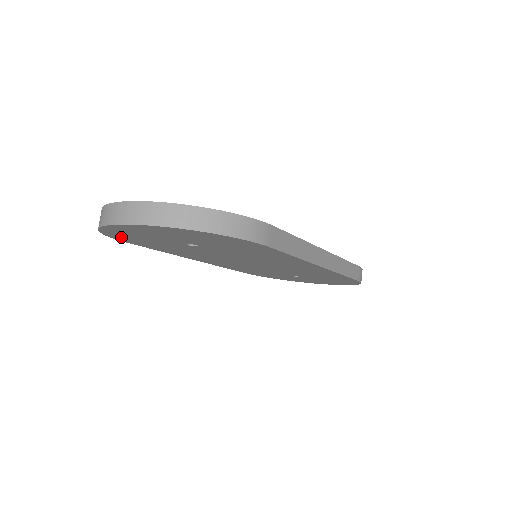
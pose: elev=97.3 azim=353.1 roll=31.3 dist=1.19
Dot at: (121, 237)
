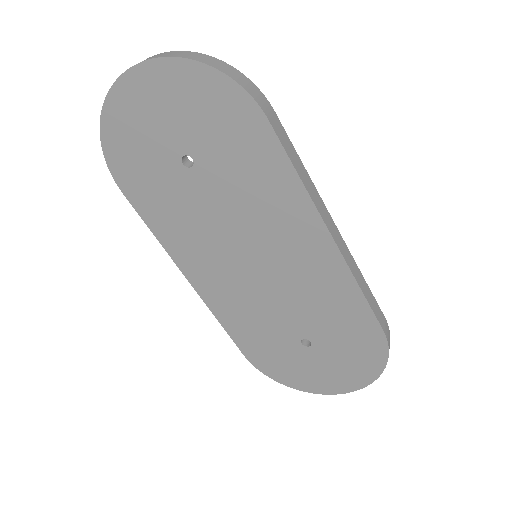
Dot at: (118, 156)
